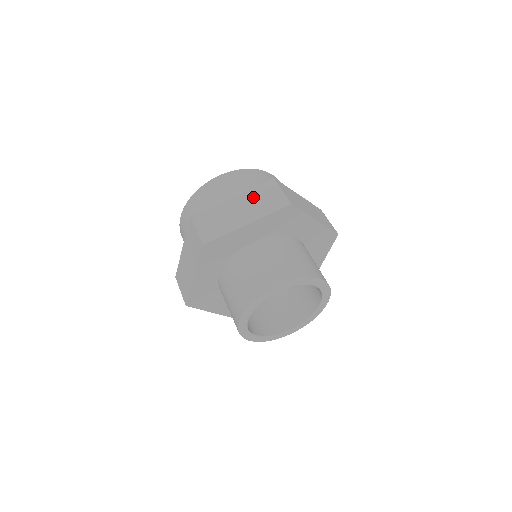
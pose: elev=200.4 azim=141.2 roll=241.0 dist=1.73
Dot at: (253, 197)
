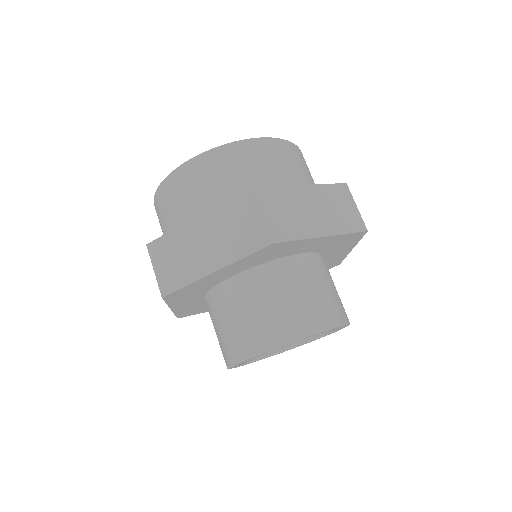
Dot at: (328, 199)
